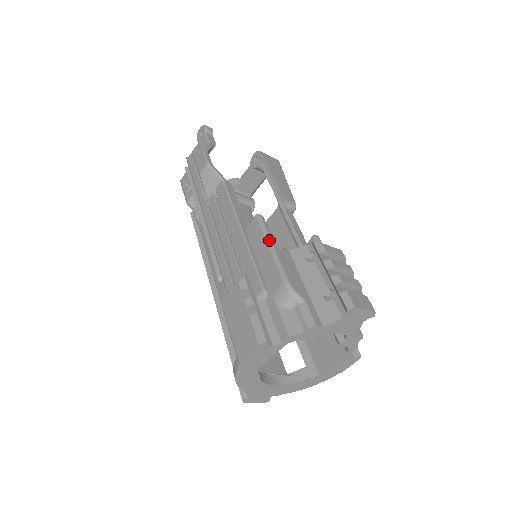
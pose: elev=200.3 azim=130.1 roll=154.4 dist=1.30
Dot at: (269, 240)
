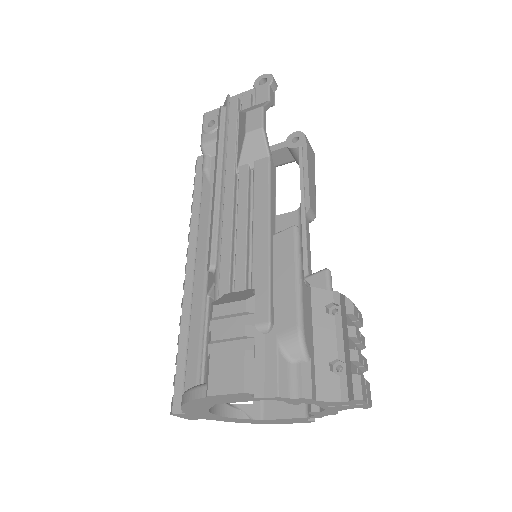
Dot at: (299, 267)
